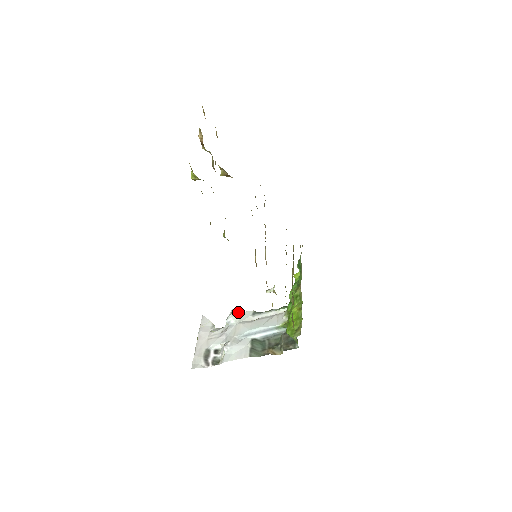
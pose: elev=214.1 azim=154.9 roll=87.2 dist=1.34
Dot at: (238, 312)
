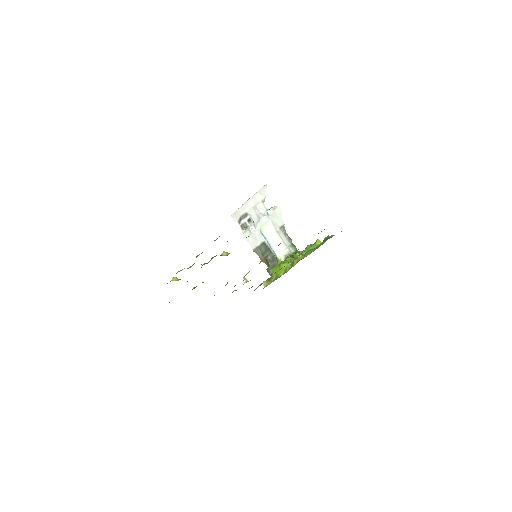
Dot at: (278, 214)
